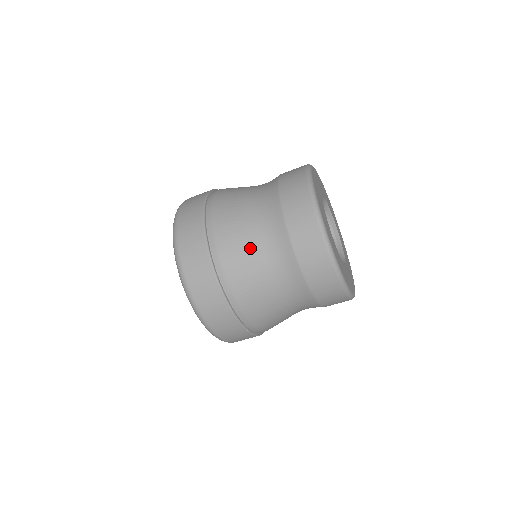
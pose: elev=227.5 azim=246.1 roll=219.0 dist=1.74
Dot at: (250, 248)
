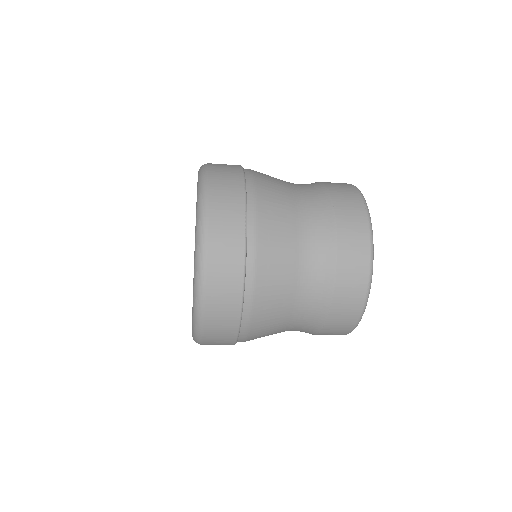
Dot at: (285, 303)
